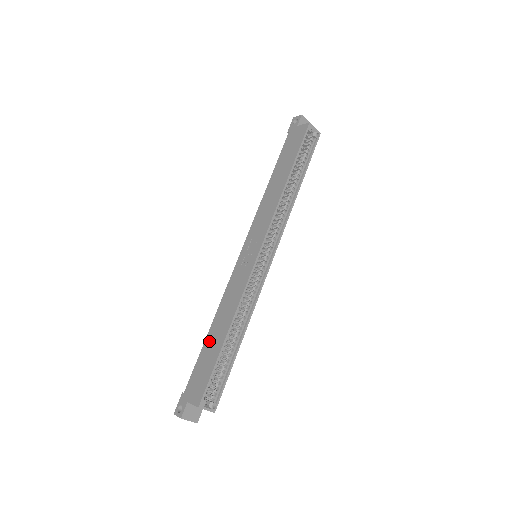
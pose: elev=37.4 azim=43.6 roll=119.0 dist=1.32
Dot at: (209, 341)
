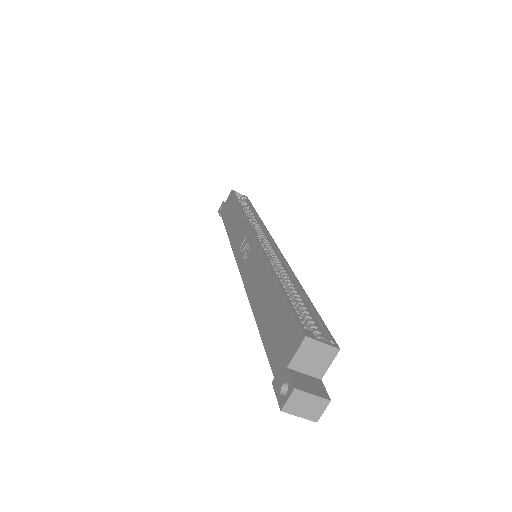
Dot at: (262, 315)
